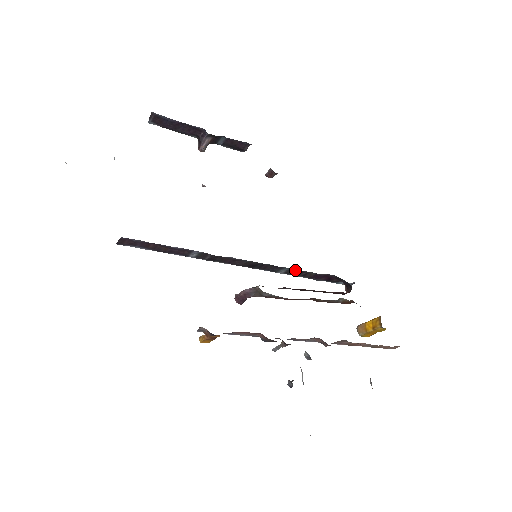
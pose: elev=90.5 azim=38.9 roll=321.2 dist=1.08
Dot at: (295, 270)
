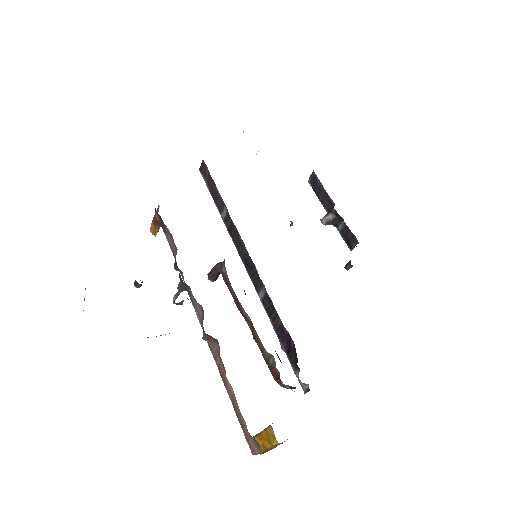
Dot at: (270, 300)
